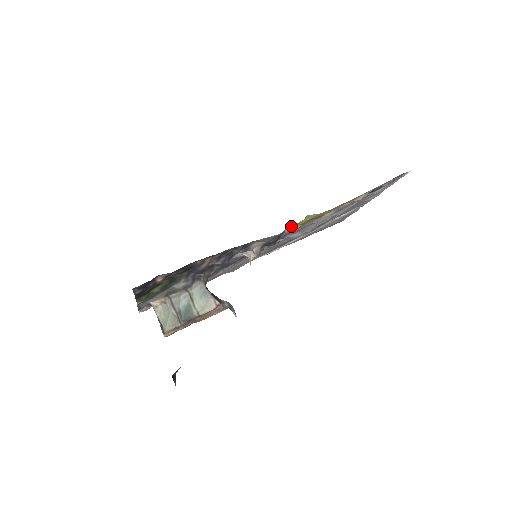
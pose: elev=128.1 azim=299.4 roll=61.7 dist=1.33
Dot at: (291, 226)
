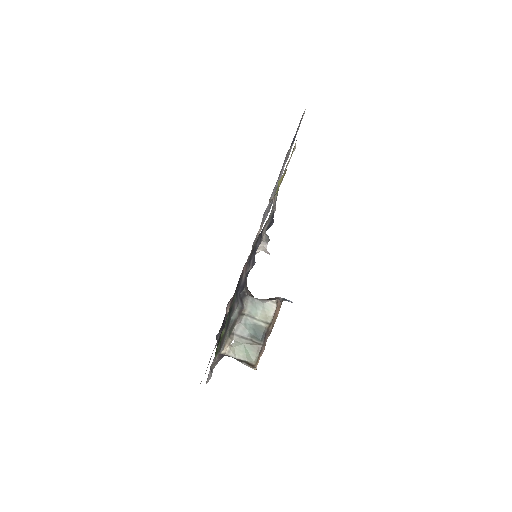
Dot at: (274, 198)
